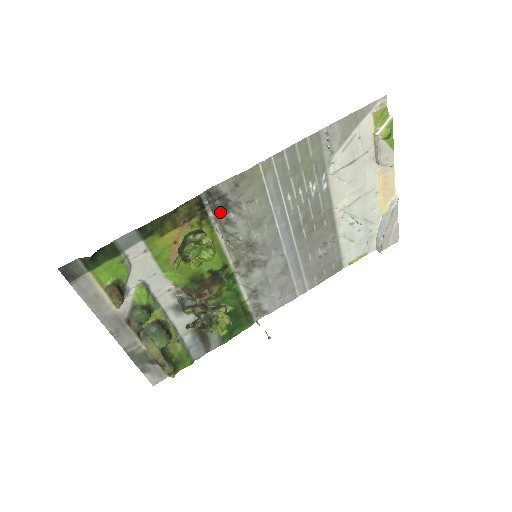
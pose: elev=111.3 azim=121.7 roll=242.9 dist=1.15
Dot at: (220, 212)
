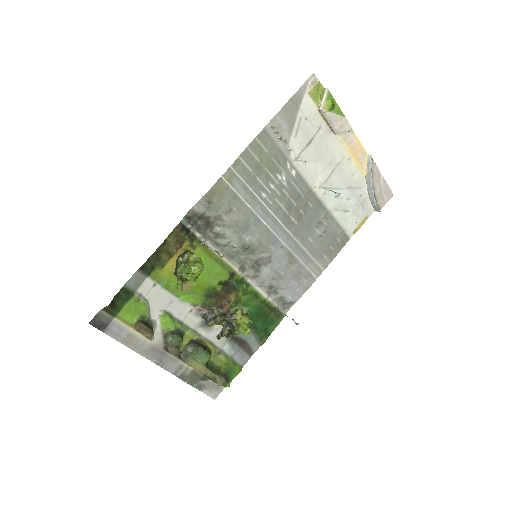
Dot at: (206, 230)
